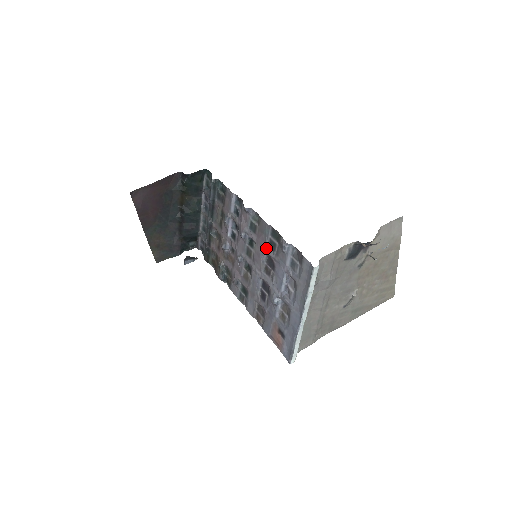
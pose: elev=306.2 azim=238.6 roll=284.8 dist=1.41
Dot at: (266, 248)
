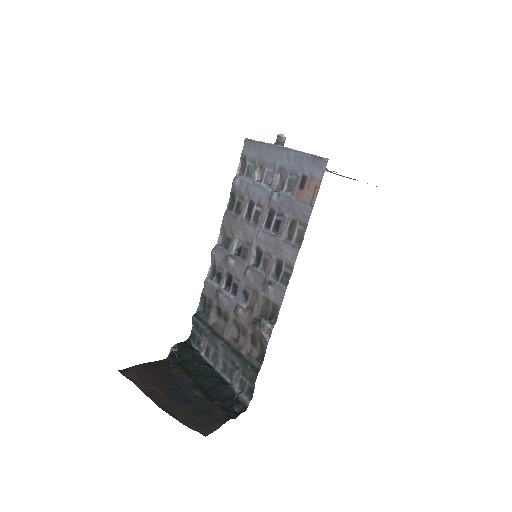
Dot at: (239, 217)
